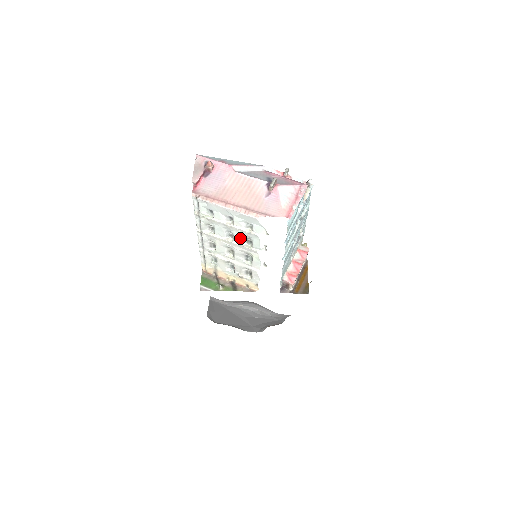
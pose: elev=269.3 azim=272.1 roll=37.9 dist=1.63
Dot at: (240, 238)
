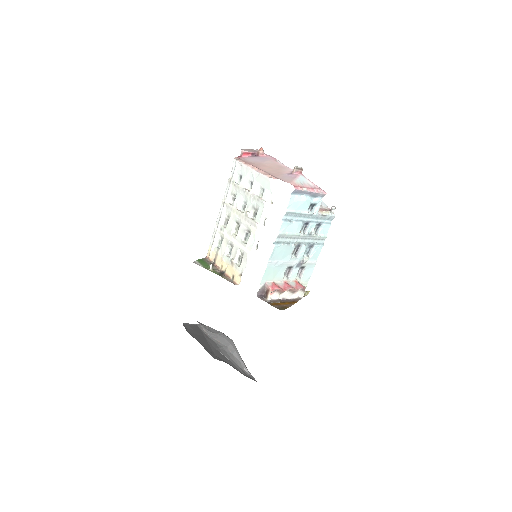
Dot at: (250, 208)
